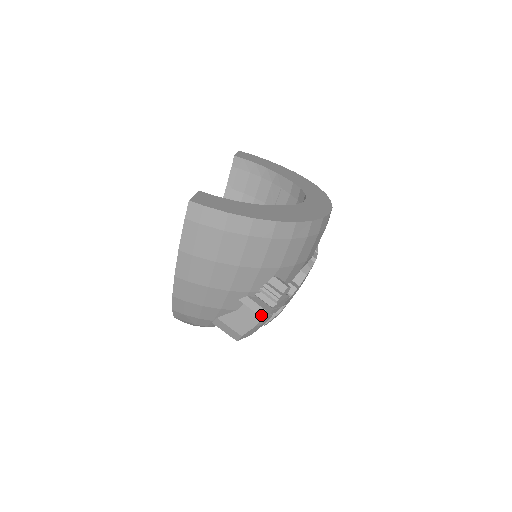
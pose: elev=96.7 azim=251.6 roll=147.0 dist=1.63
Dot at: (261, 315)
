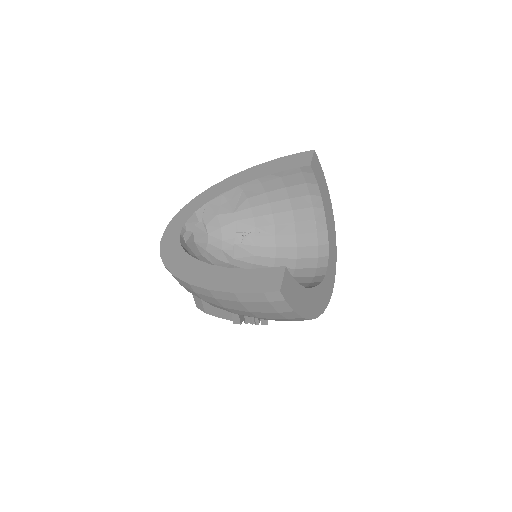
Dot at: (234, 323)
